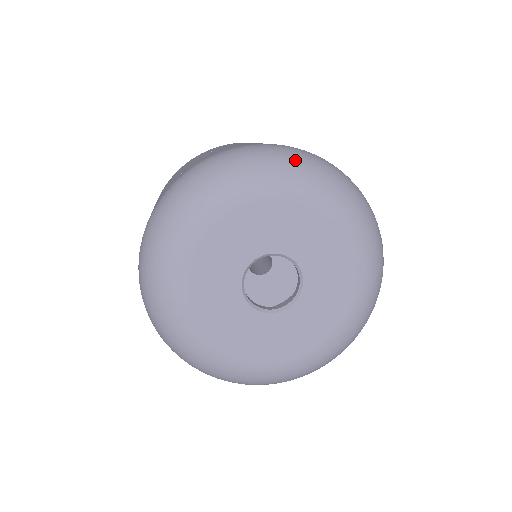
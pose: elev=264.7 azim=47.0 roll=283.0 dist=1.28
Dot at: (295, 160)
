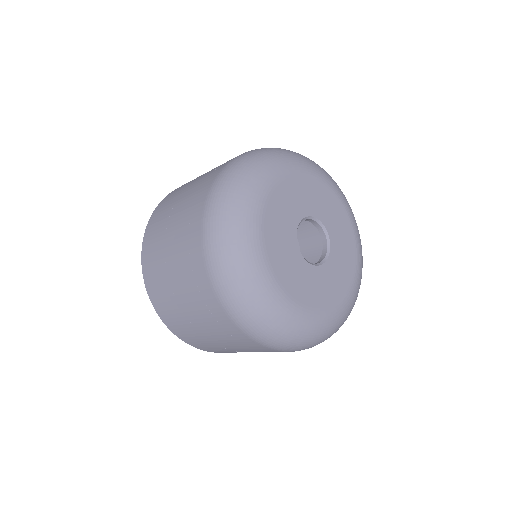
Dot at: (293, 152)
